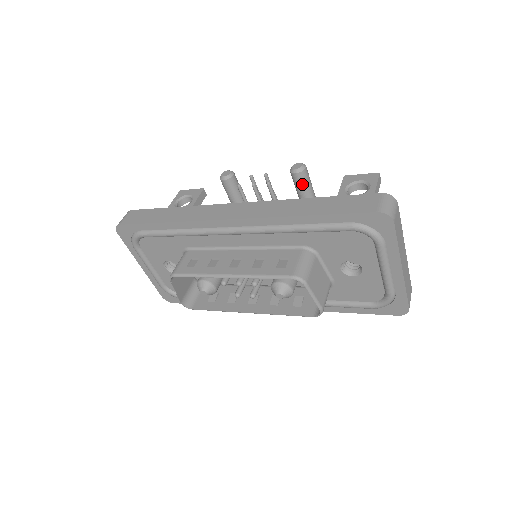
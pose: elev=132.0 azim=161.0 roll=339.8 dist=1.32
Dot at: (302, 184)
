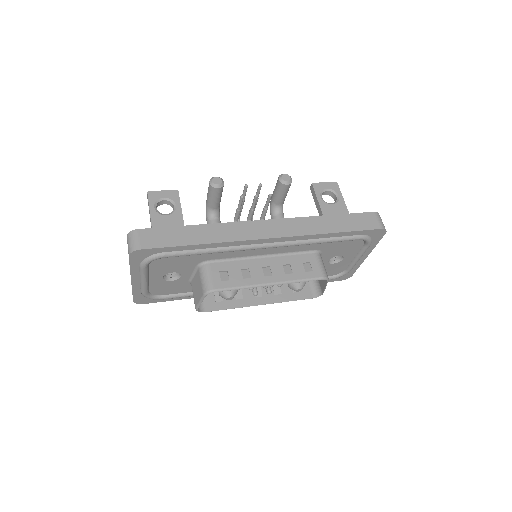
Dot at: (286, 192)
